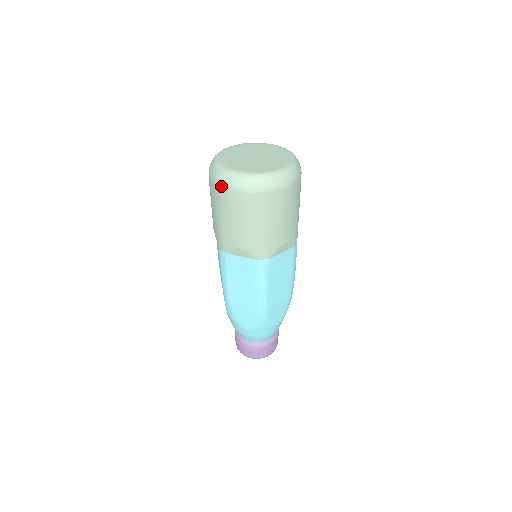
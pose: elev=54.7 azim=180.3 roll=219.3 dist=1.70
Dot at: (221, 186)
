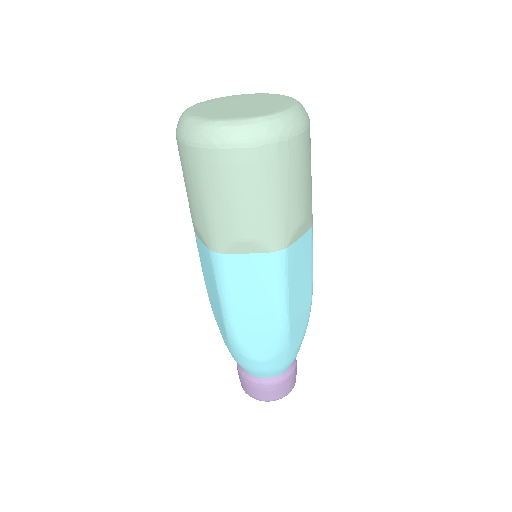
Dot at: (206, 147)
